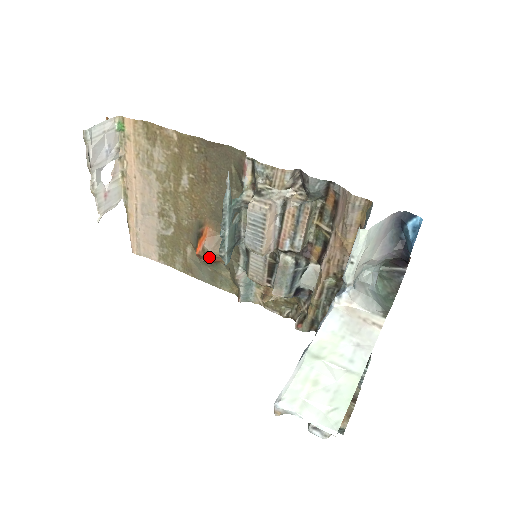
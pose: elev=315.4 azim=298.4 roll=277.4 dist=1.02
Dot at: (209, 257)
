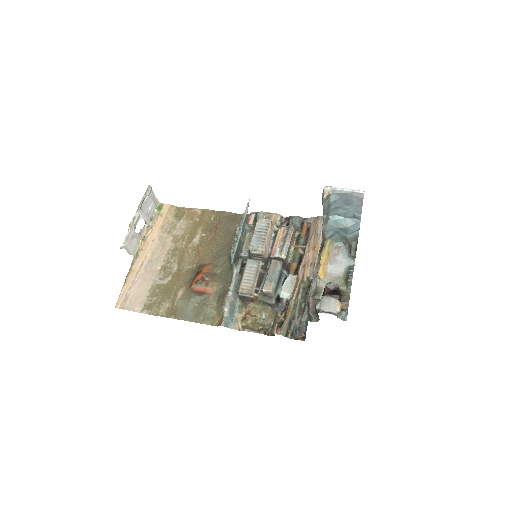
Dot at: (205, 283)
